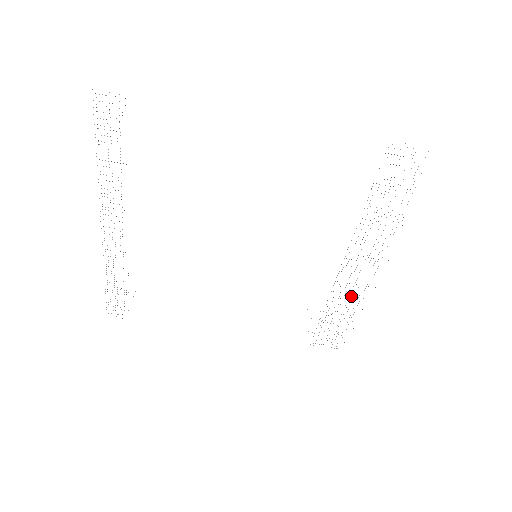
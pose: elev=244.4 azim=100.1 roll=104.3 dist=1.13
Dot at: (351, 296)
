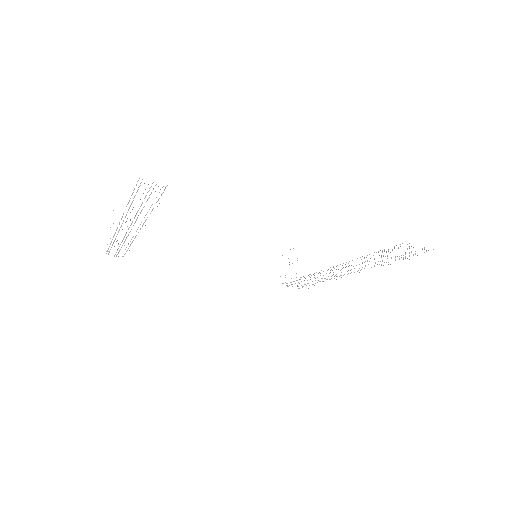
Dot at: occluded
